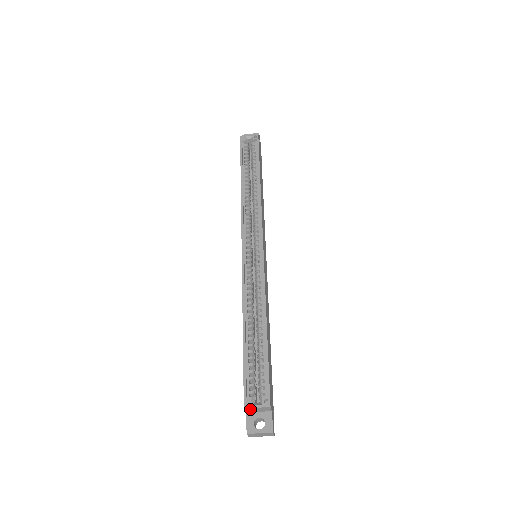
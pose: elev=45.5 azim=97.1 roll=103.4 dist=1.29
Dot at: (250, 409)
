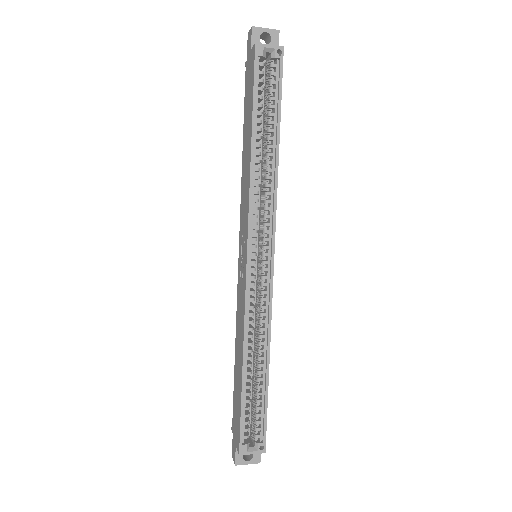
Dot at: (244, 452)
